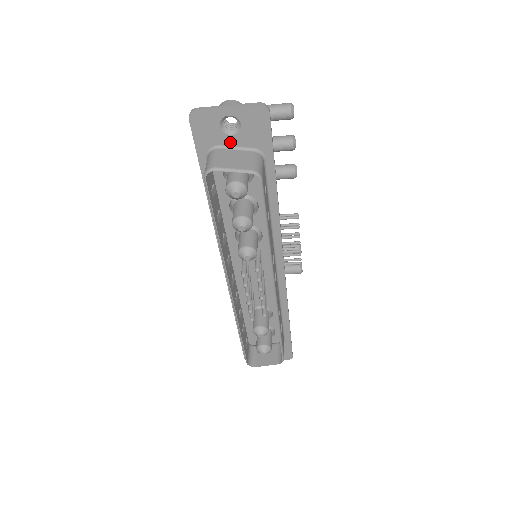
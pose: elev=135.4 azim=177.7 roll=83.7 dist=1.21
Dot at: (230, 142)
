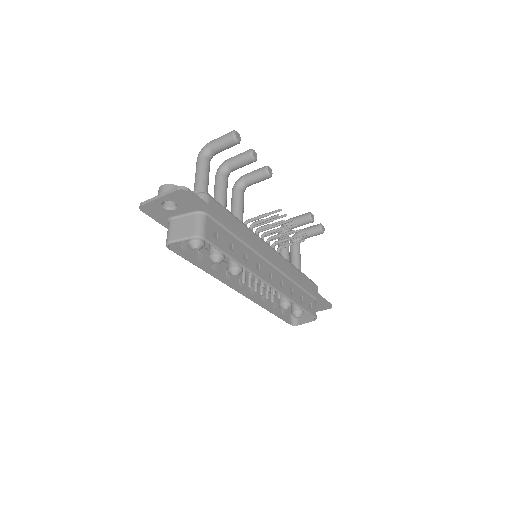
Dot at: (177, 213)
